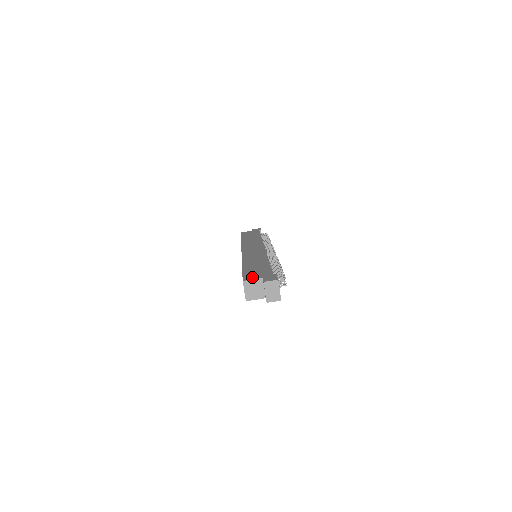
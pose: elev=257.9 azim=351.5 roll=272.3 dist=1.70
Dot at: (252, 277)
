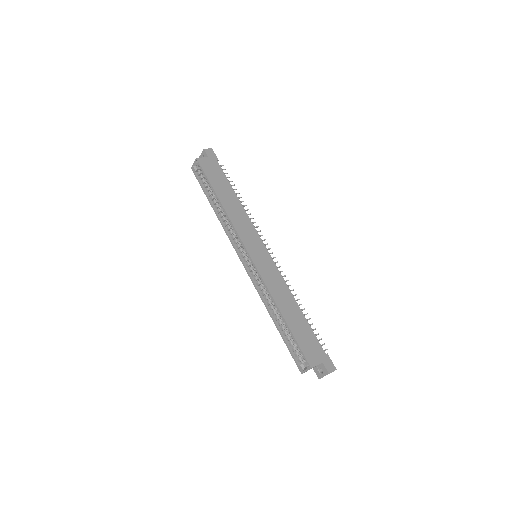
Dot at: (314, 359)
